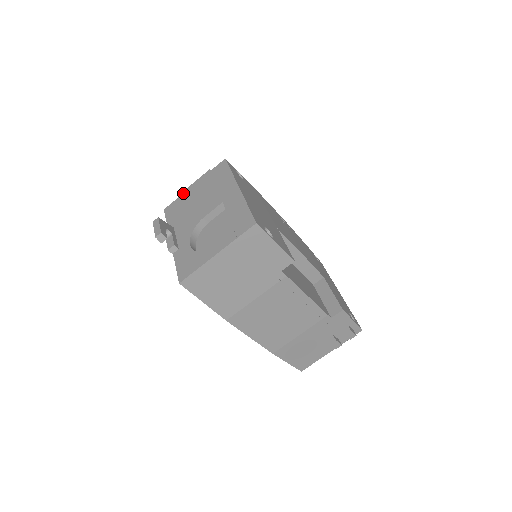
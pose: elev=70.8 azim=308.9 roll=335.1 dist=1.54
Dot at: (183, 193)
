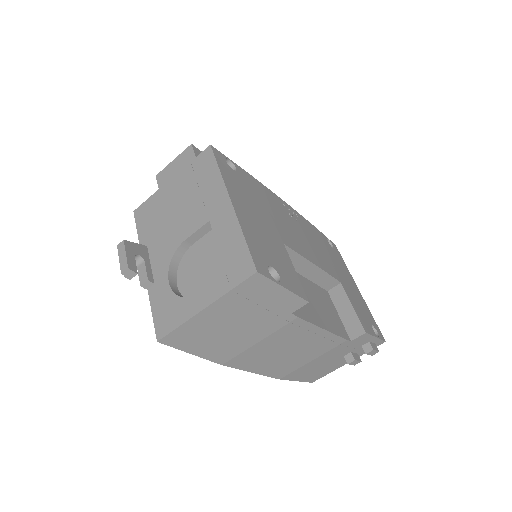
Dot at: (156, 191)
